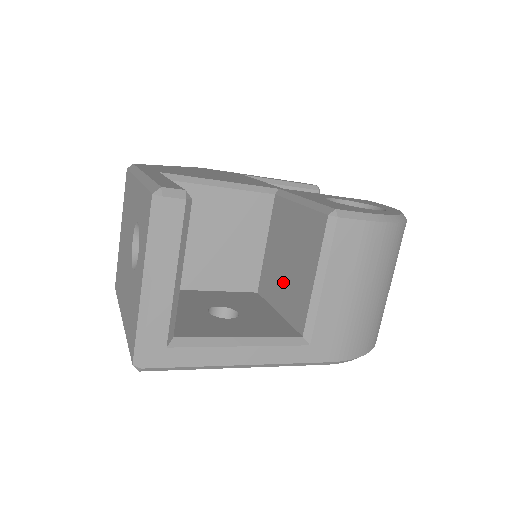
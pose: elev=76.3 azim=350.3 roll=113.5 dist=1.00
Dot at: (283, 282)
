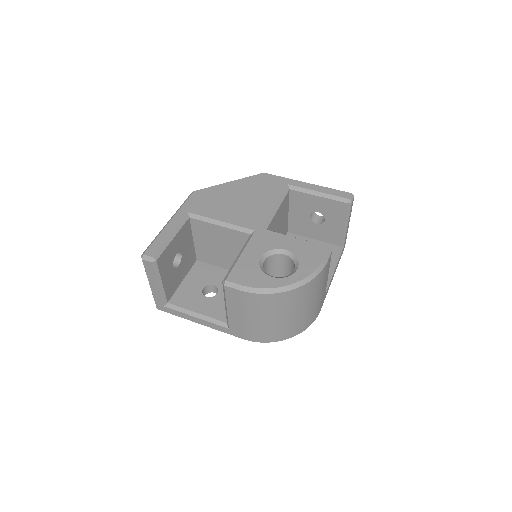
Dot at: occluded
